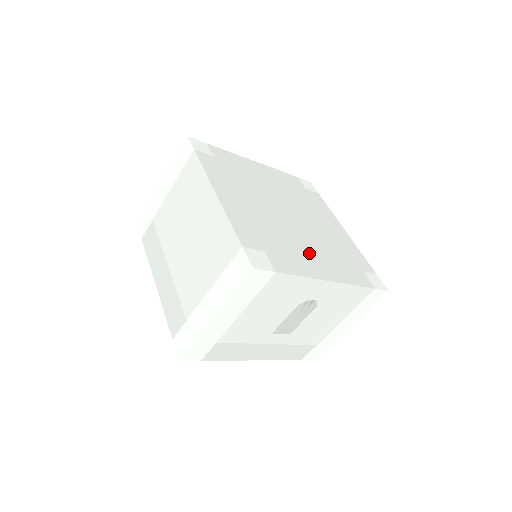
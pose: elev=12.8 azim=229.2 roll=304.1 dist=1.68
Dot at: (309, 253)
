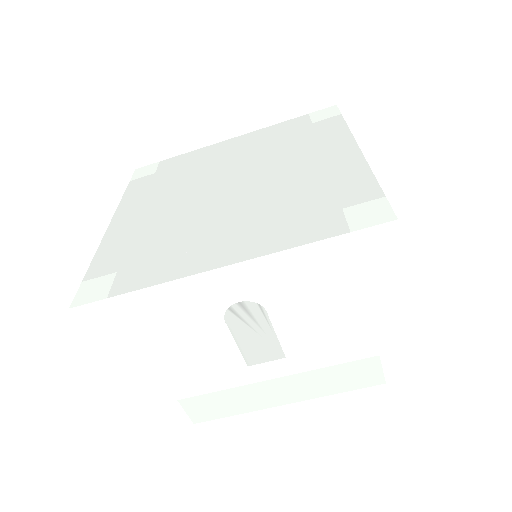
Dot at: (215, 235)
